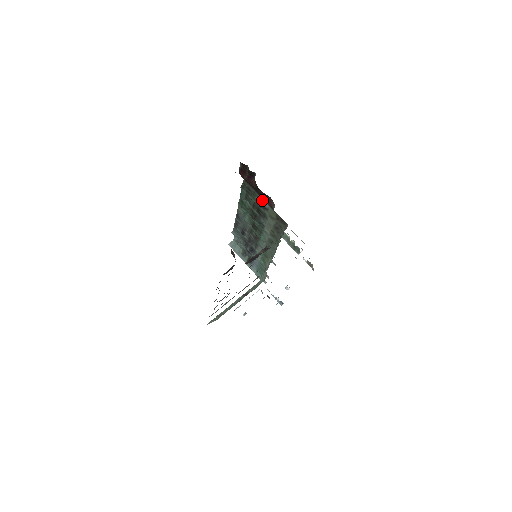
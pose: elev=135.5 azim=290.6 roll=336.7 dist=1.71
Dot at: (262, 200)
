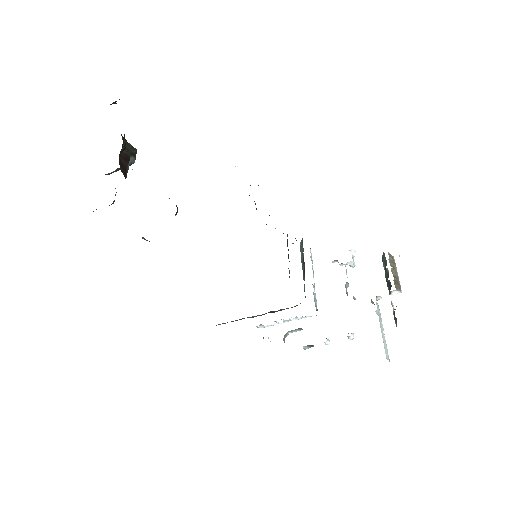
Dot at: occluded
